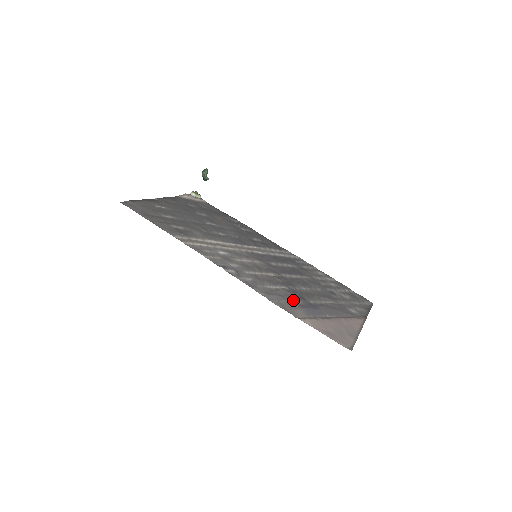
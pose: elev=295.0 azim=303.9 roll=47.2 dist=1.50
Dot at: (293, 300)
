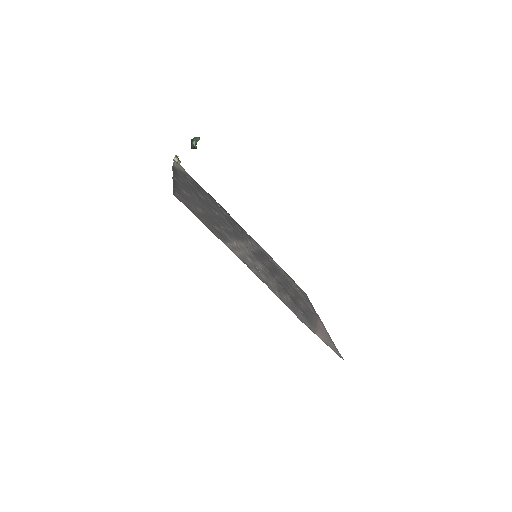
Dot at: (299, 311)
